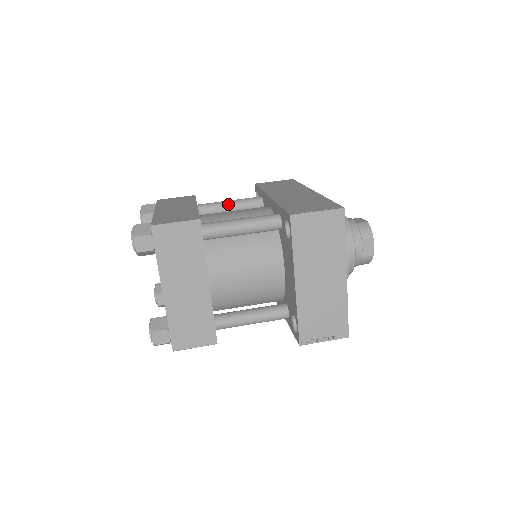
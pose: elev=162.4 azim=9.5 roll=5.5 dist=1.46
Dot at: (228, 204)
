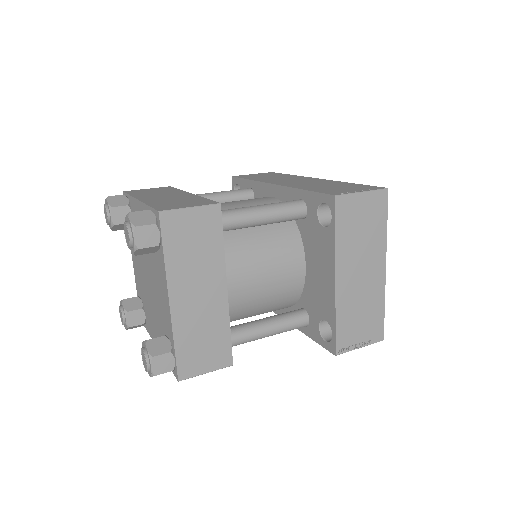
Dot at: (214, 196)
